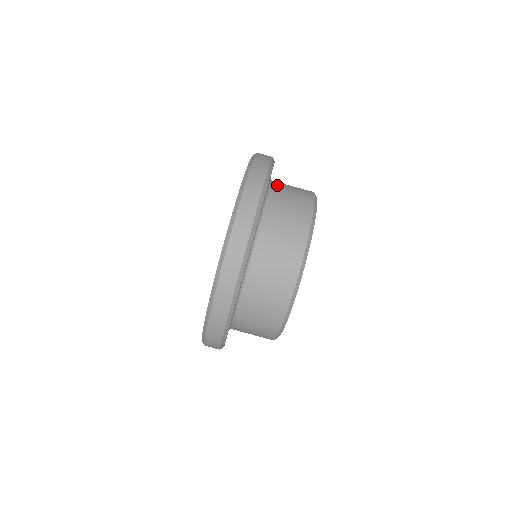
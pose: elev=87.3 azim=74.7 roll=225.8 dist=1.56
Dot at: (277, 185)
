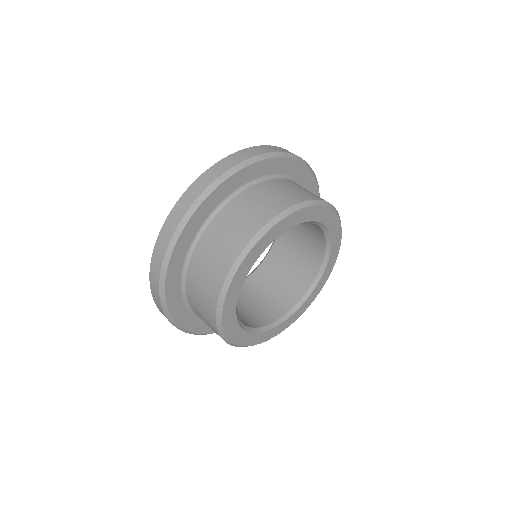
Dot at: (292, 182)
